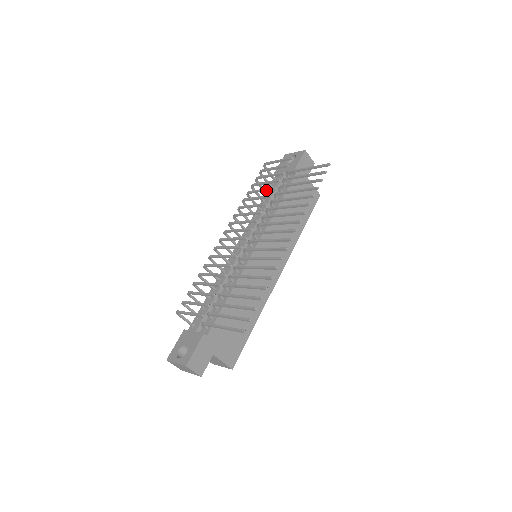
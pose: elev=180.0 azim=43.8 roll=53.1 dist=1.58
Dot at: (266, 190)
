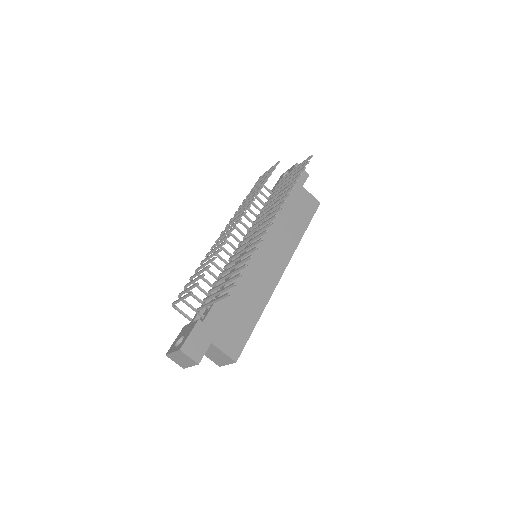
Dot at: (256, 191)
